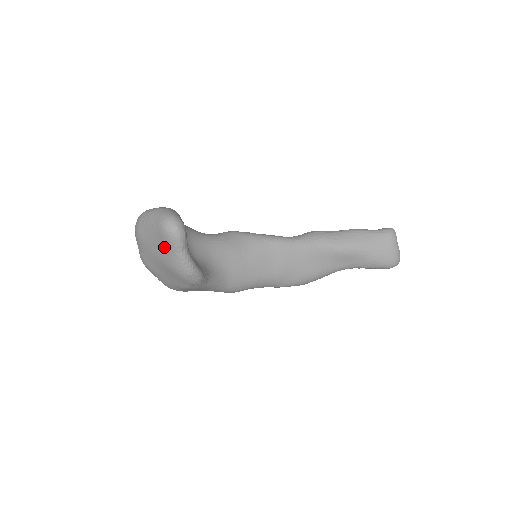
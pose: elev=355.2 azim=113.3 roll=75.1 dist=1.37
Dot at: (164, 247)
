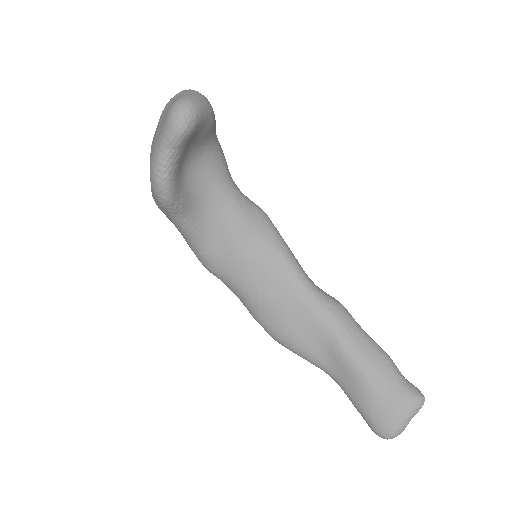
Dot at: (161, 129)
